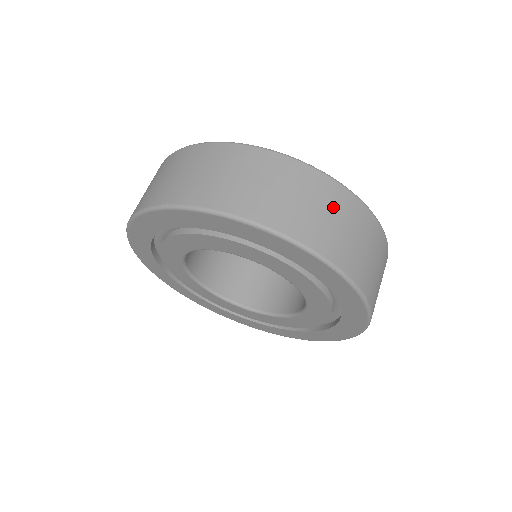
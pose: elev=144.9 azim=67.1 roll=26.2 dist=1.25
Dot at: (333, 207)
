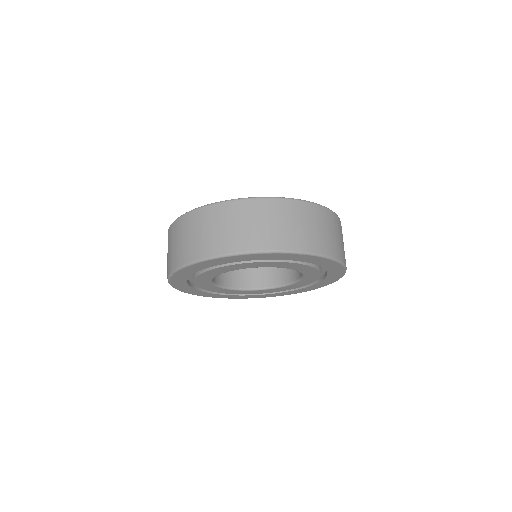
Dot at: (327, 224)
